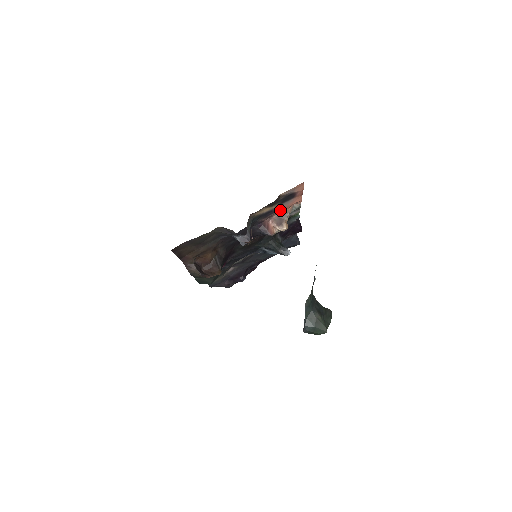
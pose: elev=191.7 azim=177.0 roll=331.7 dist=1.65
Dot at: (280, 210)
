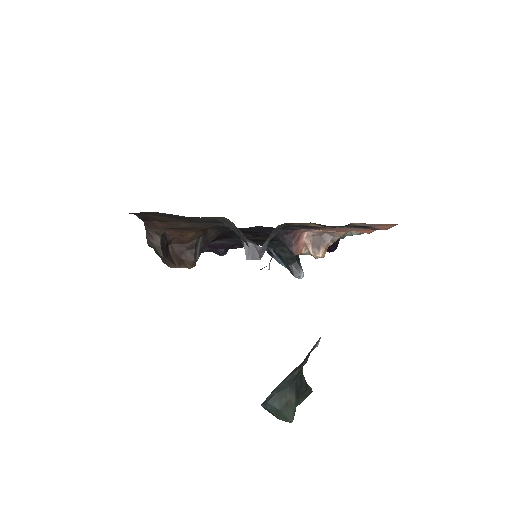
Dot at: occluded
